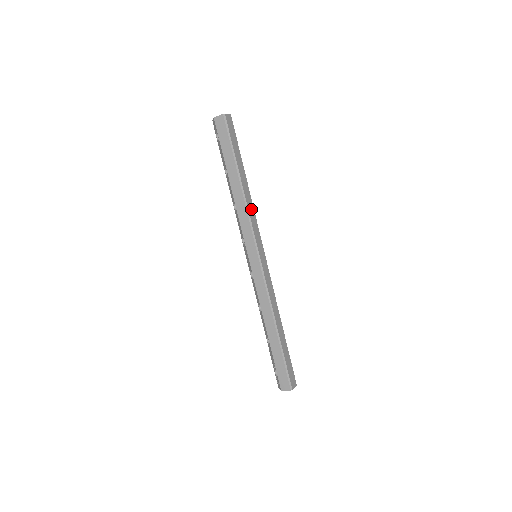
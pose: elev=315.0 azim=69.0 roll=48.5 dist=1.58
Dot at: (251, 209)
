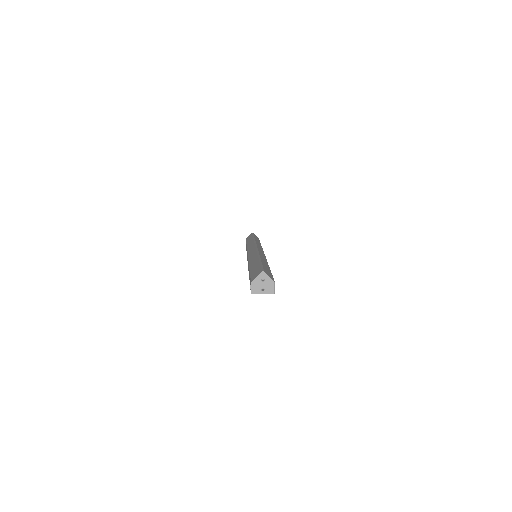
Dot at: occluded
